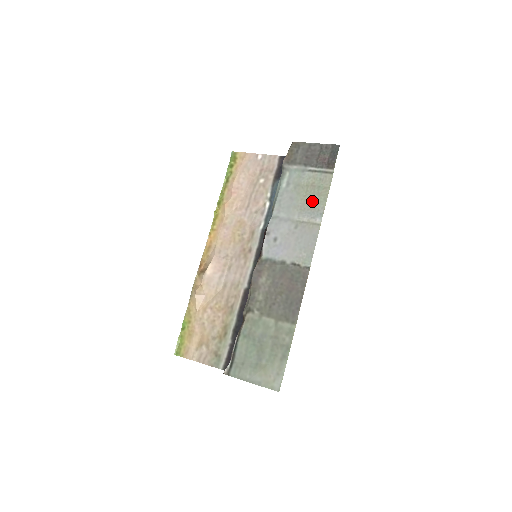
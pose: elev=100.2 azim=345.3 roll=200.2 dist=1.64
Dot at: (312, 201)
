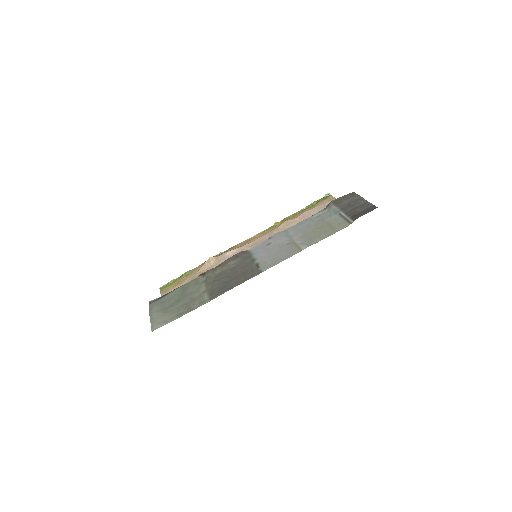
Dot at: (317, 234)
